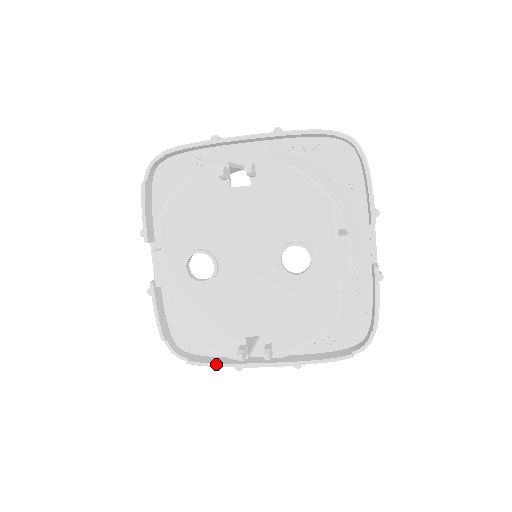
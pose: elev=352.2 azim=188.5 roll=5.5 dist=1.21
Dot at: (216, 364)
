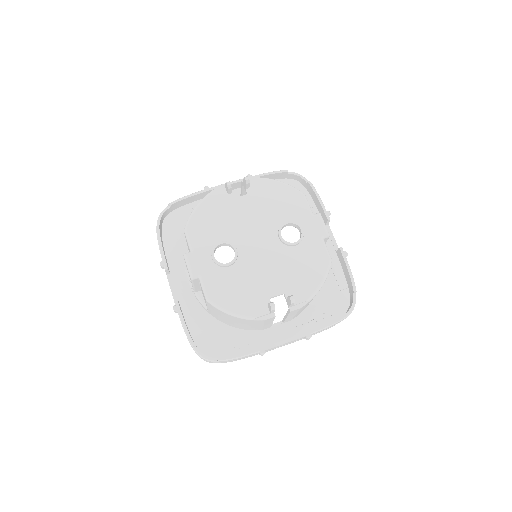
Dot at: (243, 353)
